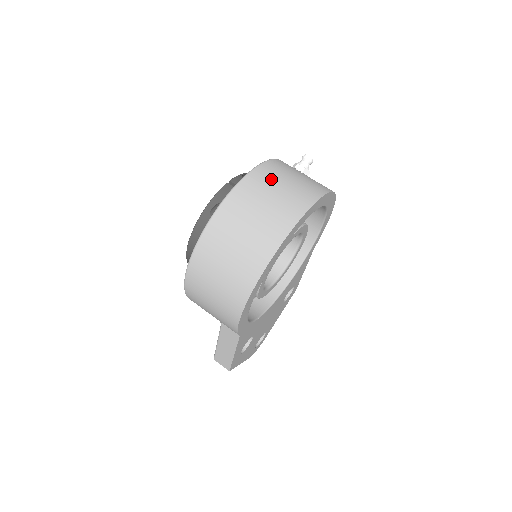
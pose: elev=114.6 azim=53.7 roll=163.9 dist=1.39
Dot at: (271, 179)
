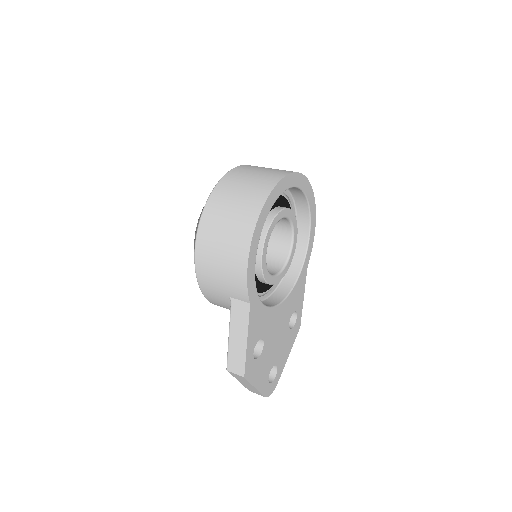
Dot at: (259, 167)
